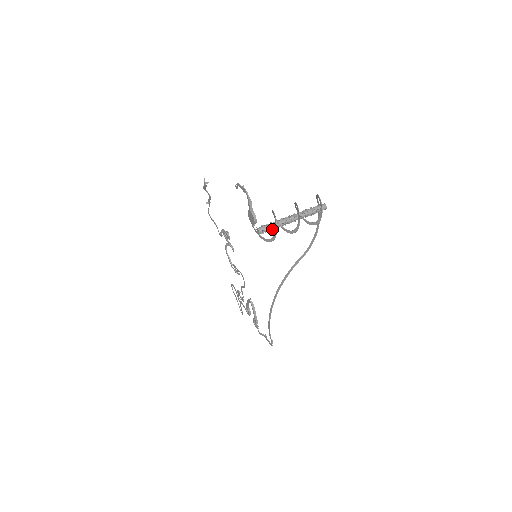
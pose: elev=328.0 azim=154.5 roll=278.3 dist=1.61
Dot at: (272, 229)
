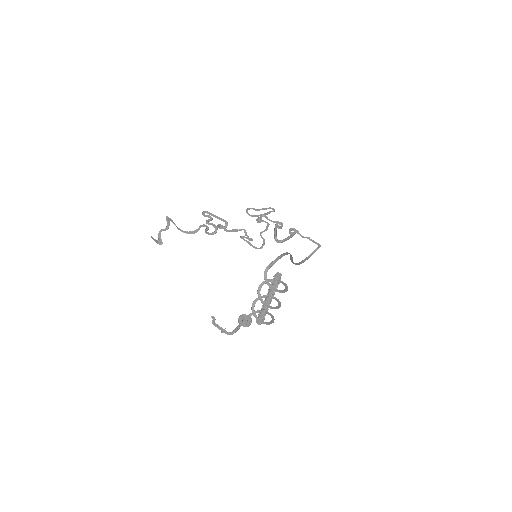
Dot at: (265, 315)
